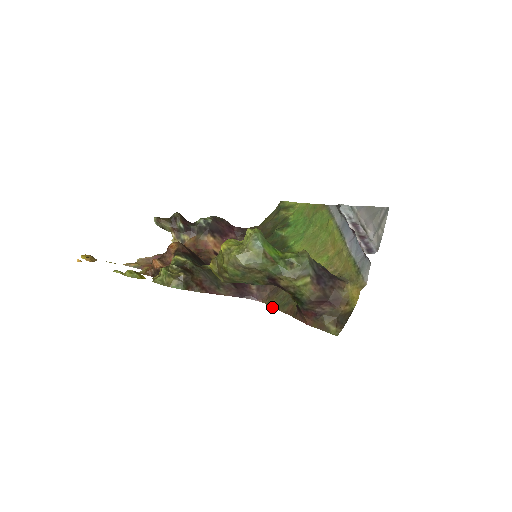
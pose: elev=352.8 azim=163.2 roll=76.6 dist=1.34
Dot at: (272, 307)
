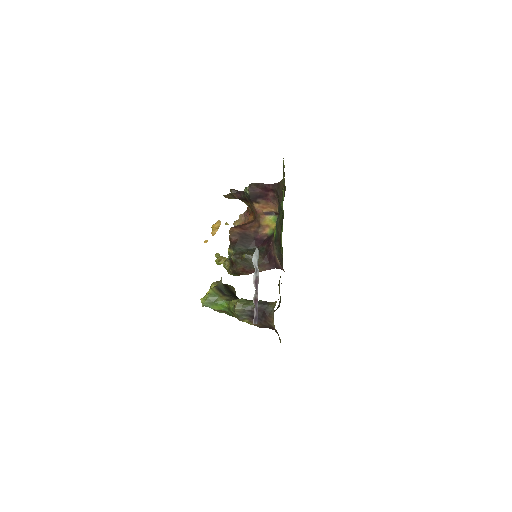
Dot at: occluded
